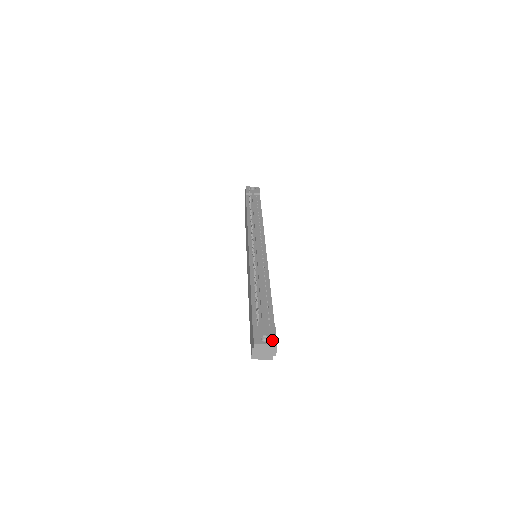
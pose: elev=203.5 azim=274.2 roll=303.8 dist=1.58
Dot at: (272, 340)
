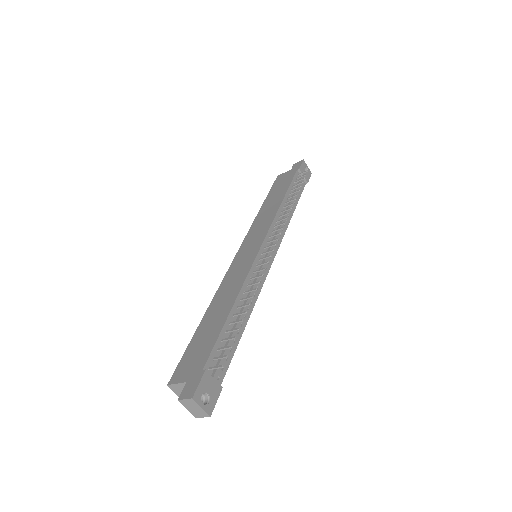
Dot at: (210, 406)
